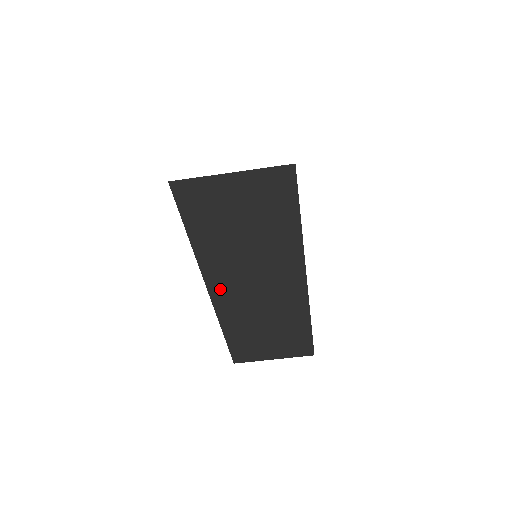
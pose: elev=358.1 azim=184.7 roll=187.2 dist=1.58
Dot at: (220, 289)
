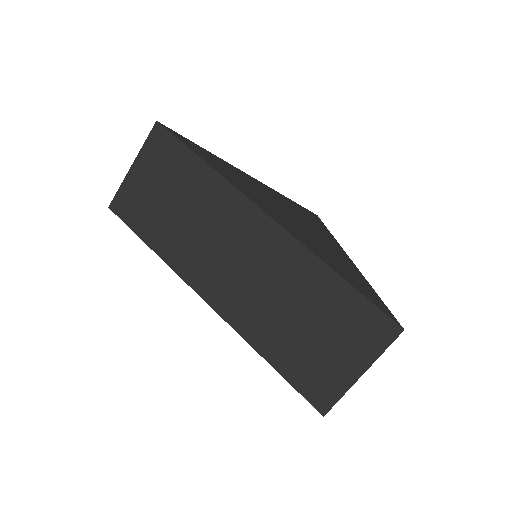
Dot at: (210, 288)
